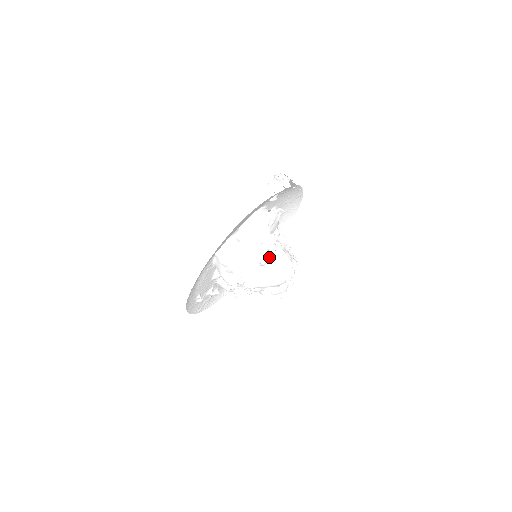
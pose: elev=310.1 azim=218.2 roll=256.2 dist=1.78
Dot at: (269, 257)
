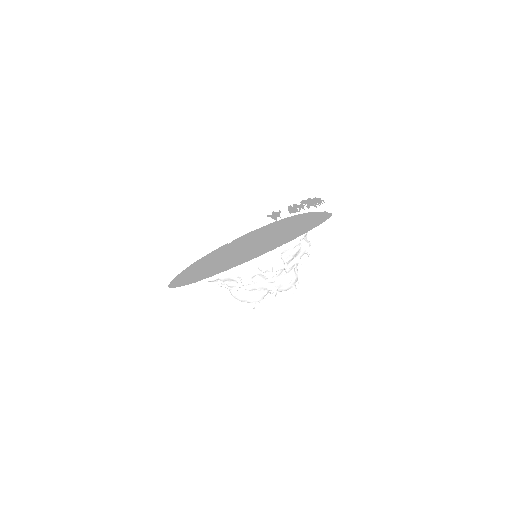
Dot at: occluded
